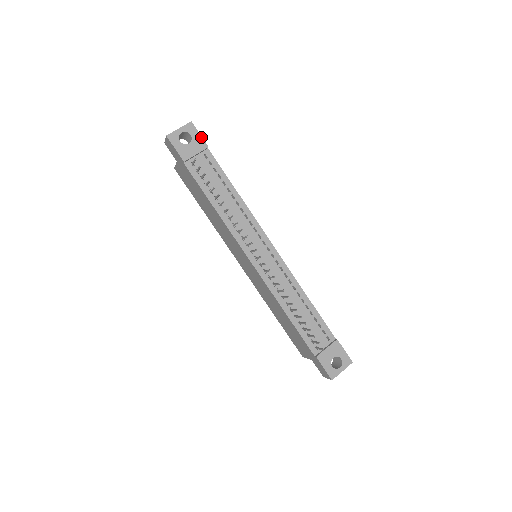
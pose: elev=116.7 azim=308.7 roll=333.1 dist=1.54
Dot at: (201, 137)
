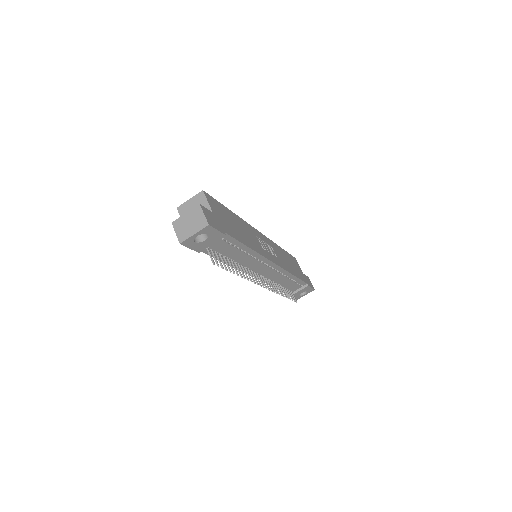
Dot at: (219, 232)
